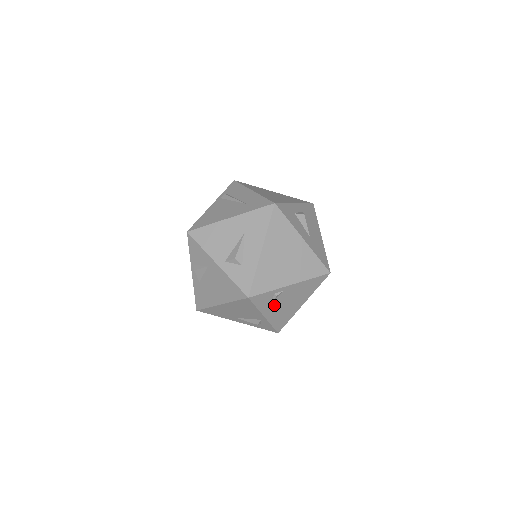
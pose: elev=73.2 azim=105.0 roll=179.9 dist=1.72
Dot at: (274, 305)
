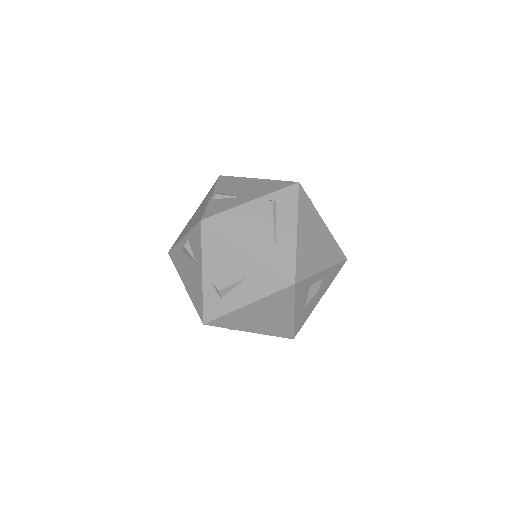
Dot at: occluded
